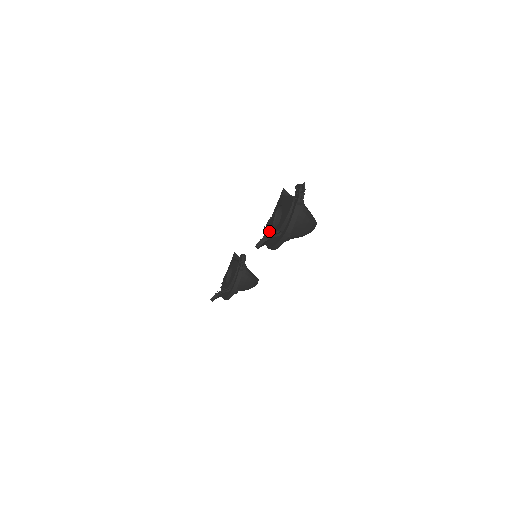
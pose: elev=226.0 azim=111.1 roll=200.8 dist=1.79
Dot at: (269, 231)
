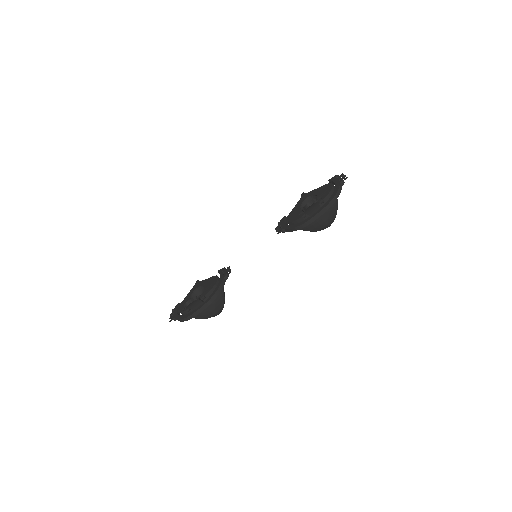
Dot at: (294, 217)
